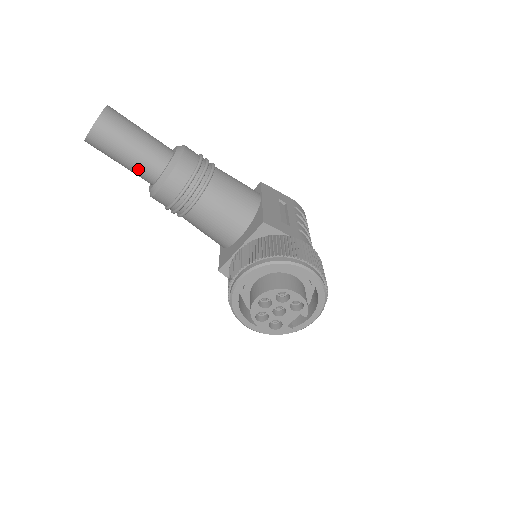
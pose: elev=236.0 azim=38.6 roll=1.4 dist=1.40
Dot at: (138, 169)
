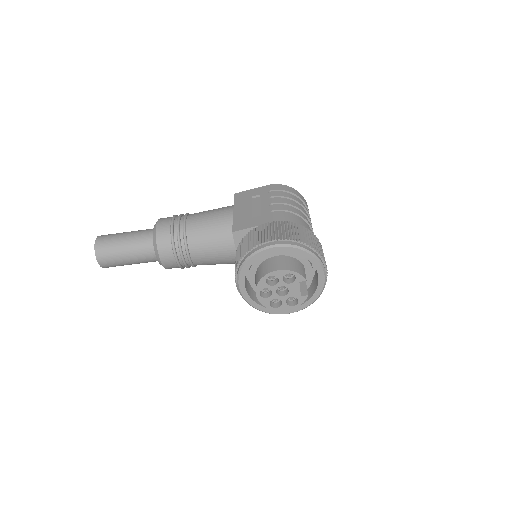
Dot at: (142, 260)
